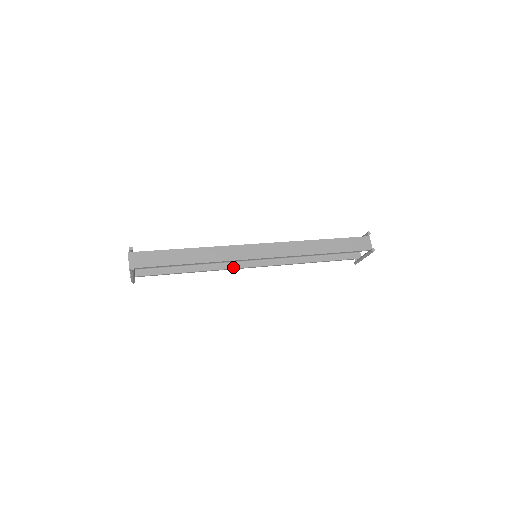
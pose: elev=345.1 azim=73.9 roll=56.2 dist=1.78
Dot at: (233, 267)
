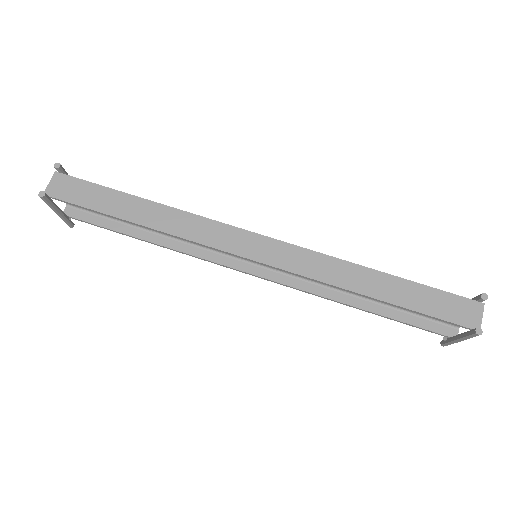
Dot at: (217, 260)
